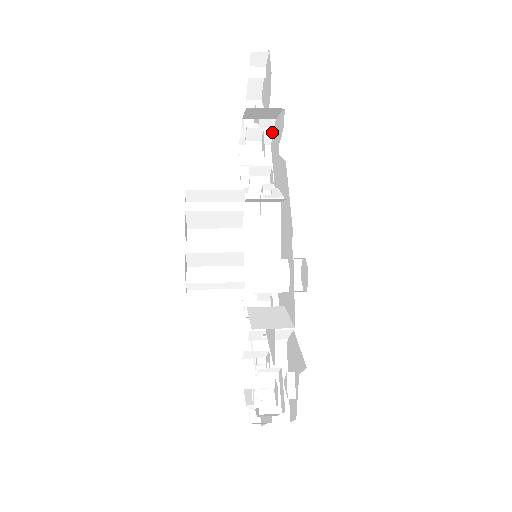
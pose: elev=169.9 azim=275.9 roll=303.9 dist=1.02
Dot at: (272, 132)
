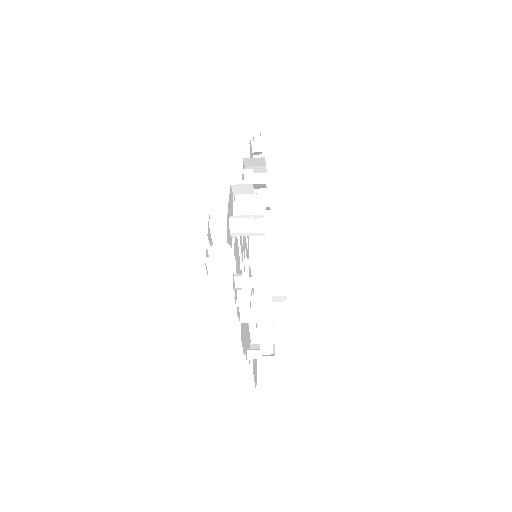
Dot at: (267, 182)
